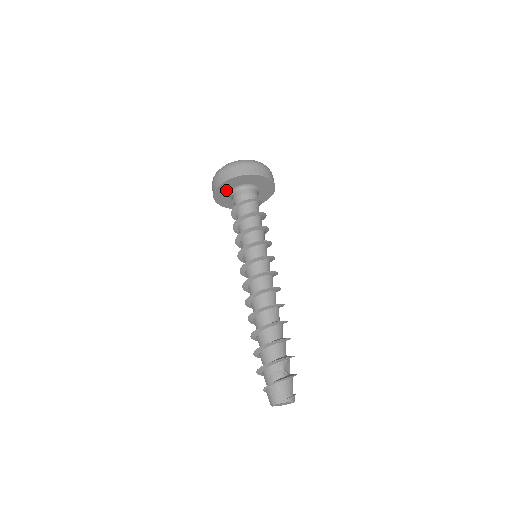
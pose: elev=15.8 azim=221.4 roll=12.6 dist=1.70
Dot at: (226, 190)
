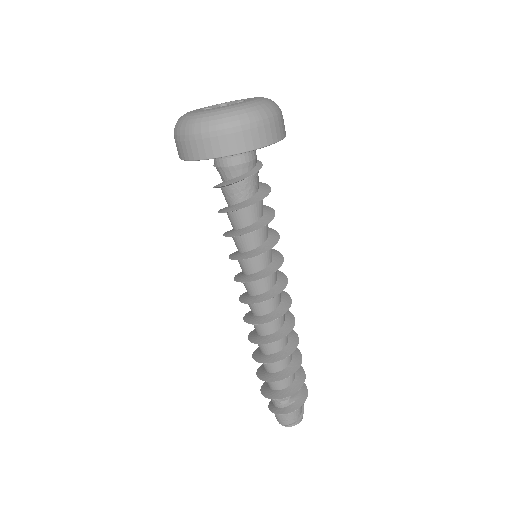
Dot at: occluded
